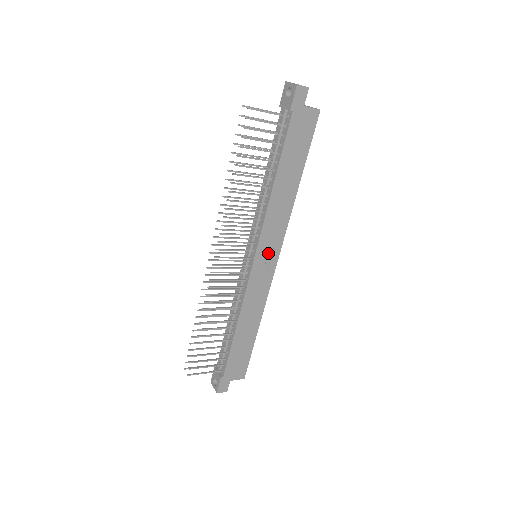
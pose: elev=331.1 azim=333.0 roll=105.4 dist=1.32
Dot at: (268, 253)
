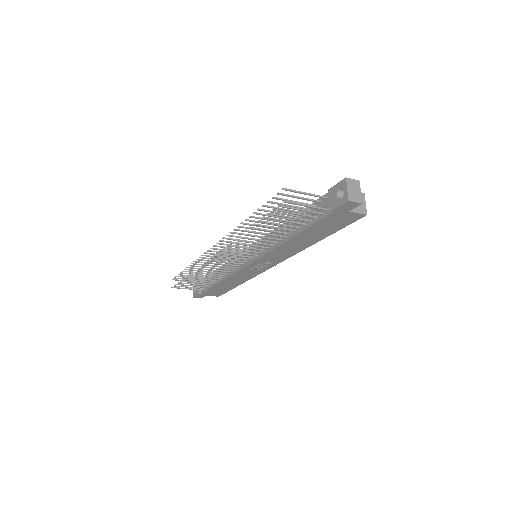
Dot at: (266, 263)
